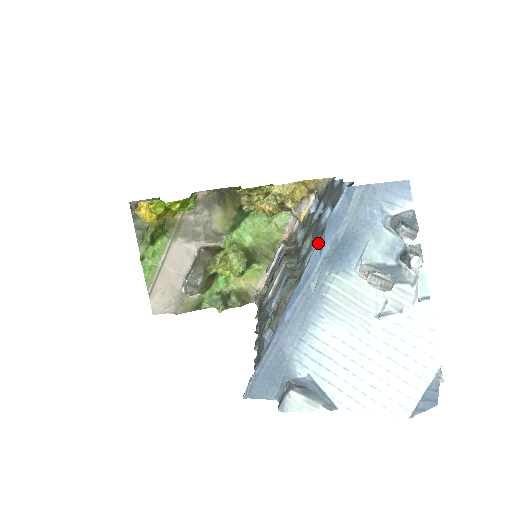
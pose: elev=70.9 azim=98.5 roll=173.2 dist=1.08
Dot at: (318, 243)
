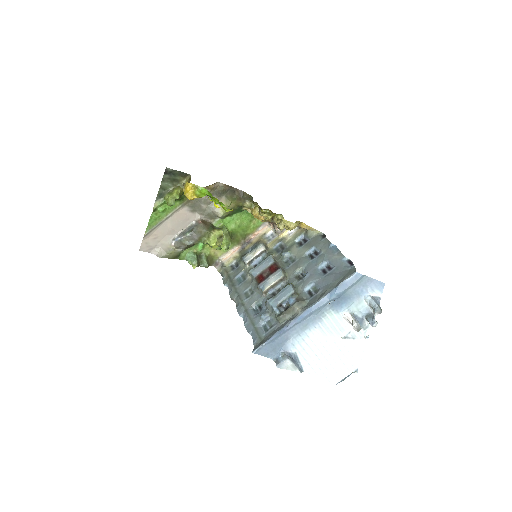
Dot at: (329, 290)
